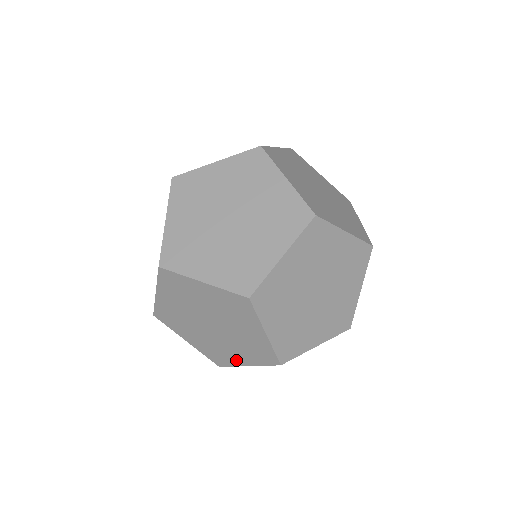
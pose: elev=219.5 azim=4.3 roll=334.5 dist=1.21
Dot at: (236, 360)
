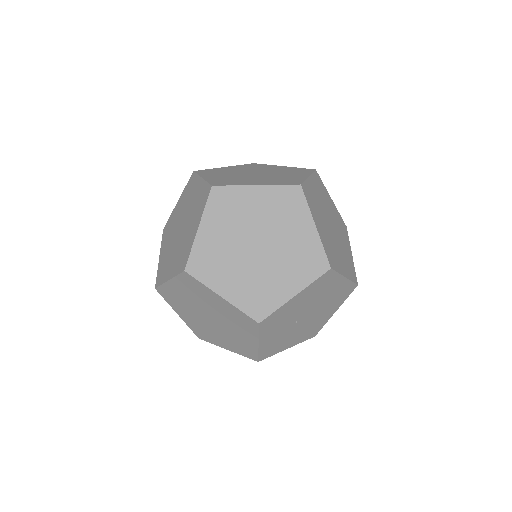
Dot at: (251, 344)
